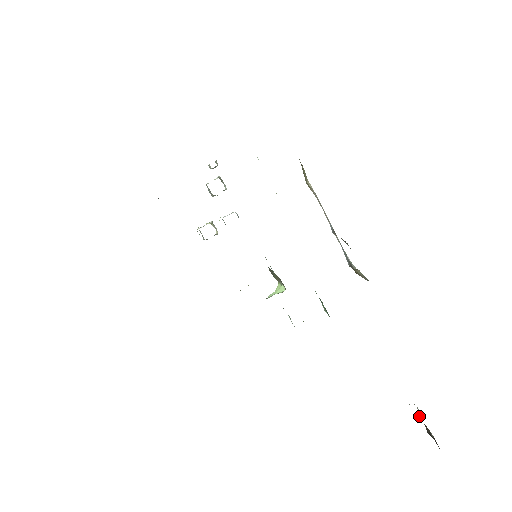
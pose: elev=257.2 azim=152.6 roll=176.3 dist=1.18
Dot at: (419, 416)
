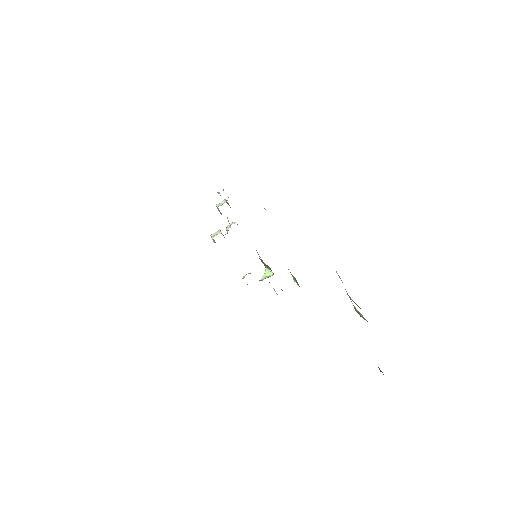
Dot at: occluded
